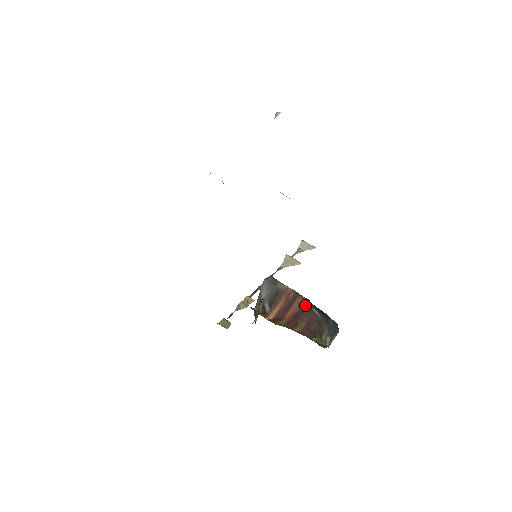
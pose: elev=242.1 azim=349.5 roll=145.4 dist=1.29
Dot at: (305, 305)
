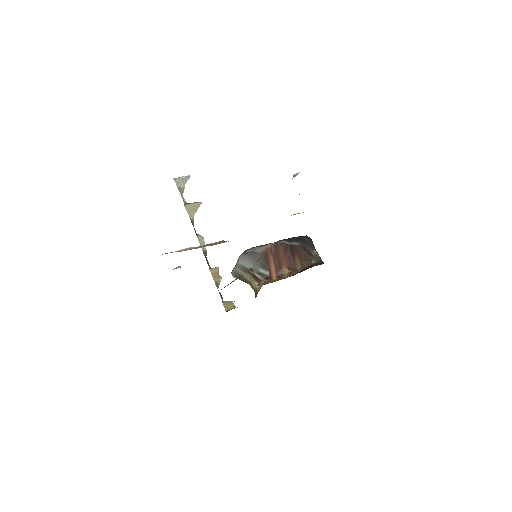
Dot at: (287, 246)
